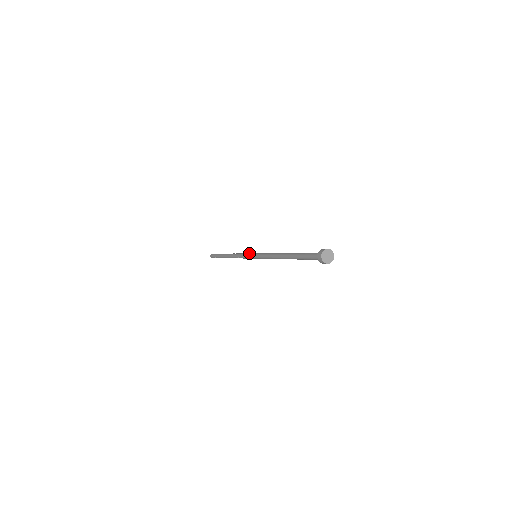
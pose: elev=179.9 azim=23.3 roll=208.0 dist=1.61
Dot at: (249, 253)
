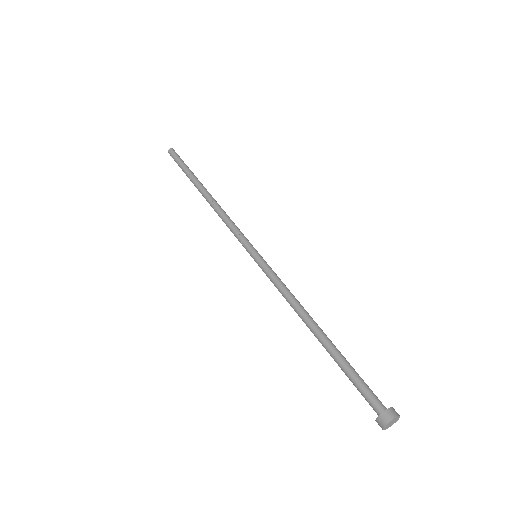
Dot at: (240, 242)
